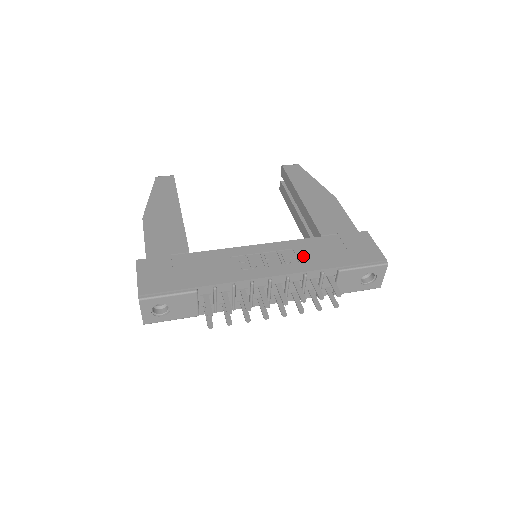
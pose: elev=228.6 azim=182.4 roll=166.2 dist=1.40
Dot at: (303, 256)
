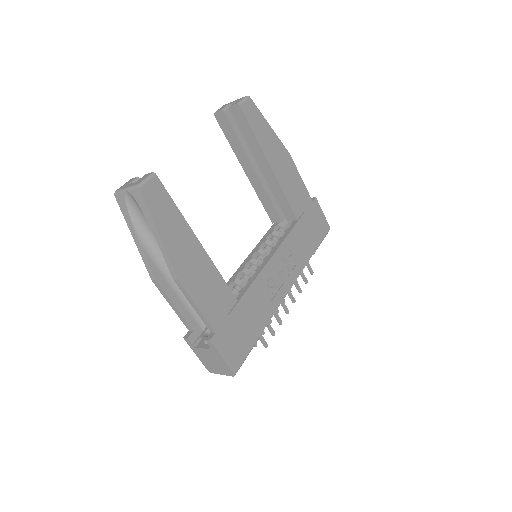
Dot at: (297, 254)
